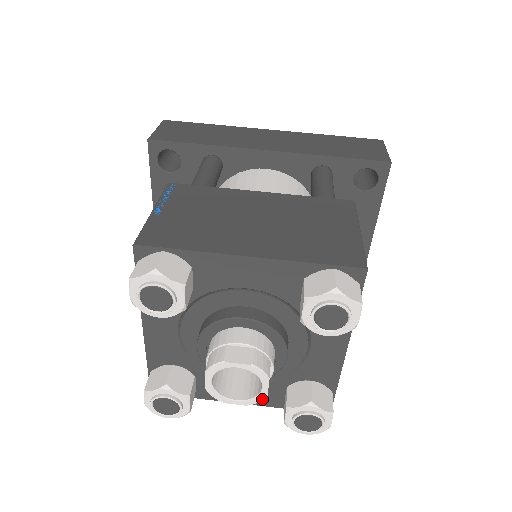
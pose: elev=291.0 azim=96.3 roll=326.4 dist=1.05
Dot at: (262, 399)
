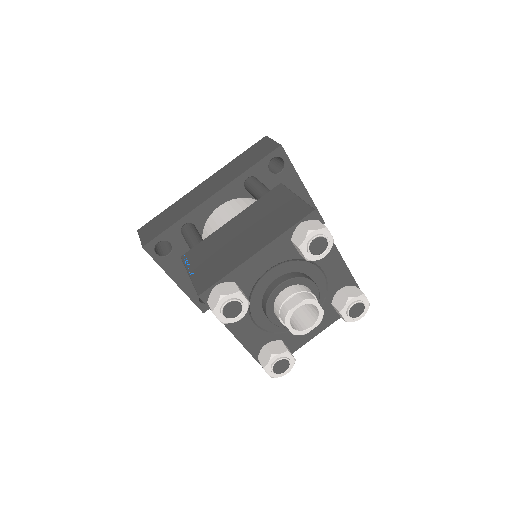
Dot at: occluded
